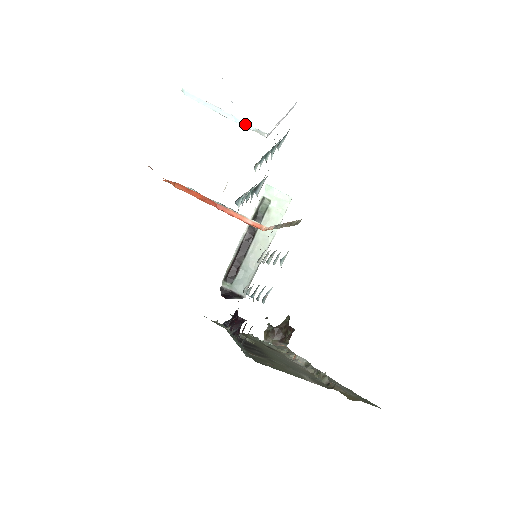
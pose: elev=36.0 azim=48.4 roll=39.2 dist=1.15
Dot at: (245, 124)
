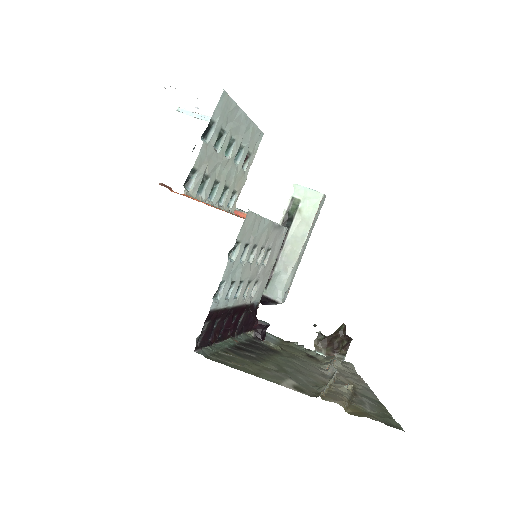
Dot at: occluded
